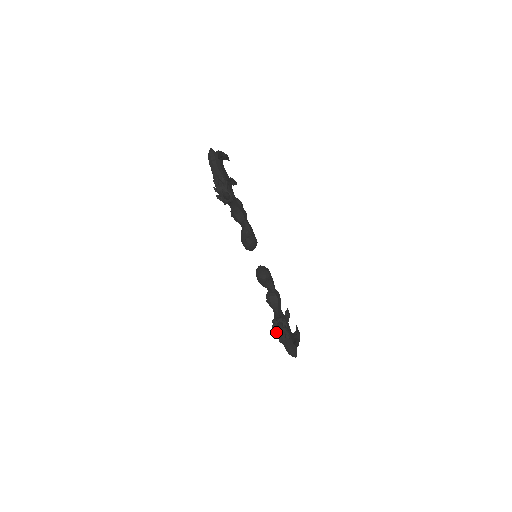
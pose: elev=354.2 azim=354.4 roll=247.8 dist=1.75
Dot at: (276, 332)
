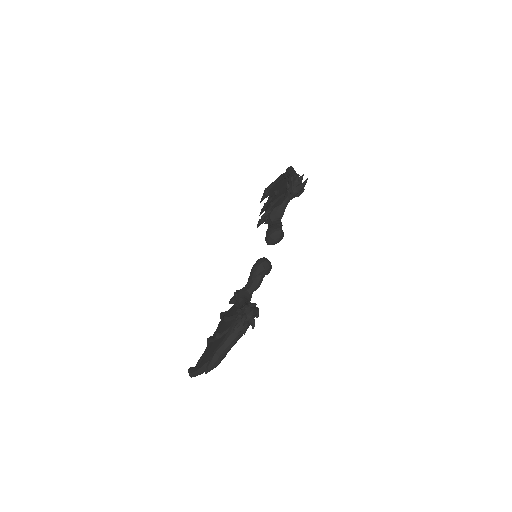
Dot at: (244, 313)
